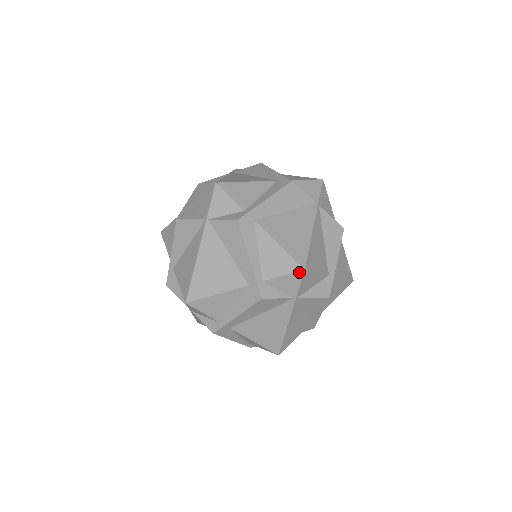
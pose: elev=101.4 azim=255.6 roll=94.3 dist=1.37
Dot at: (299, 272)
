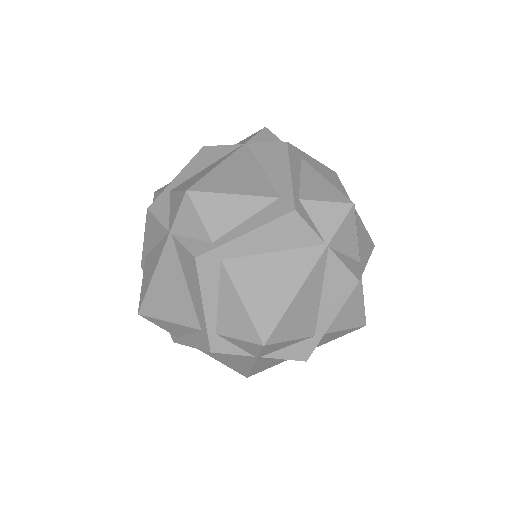
Dot at: (346, 204)
